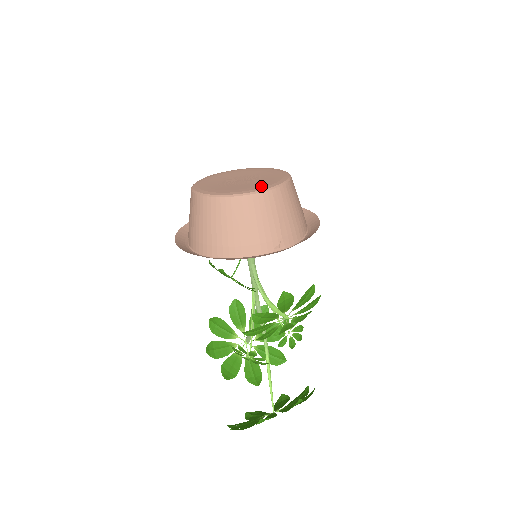
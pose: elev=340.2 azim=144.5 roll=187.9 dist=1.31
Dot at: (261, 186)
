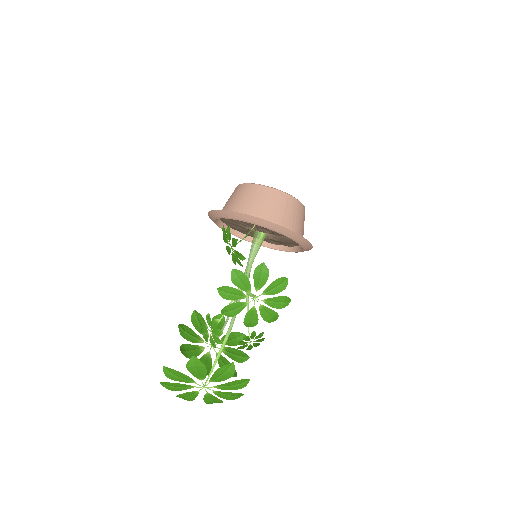
Dot at: occluded
